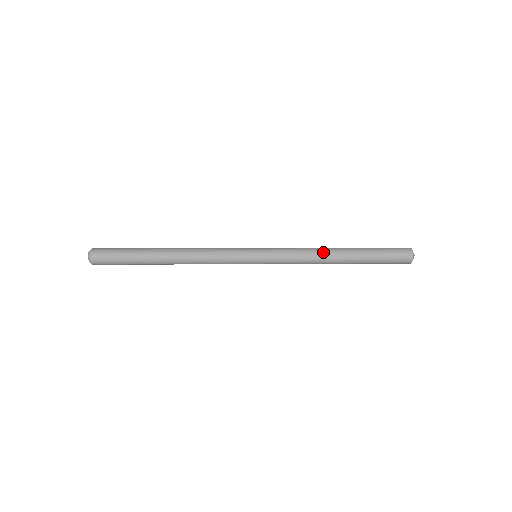
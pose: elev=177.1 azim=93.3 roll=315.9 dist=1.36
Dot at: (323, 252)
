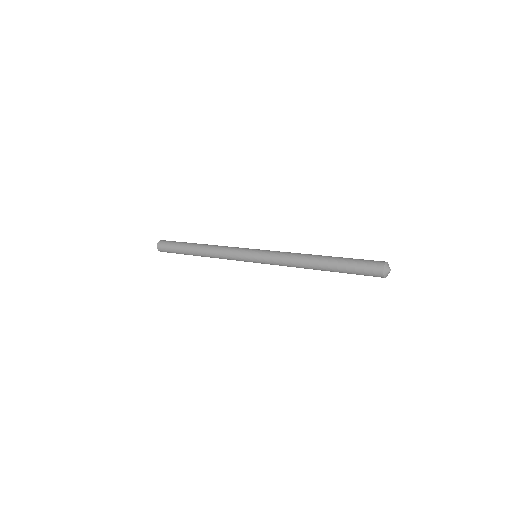
Dot at: (304, 255)
